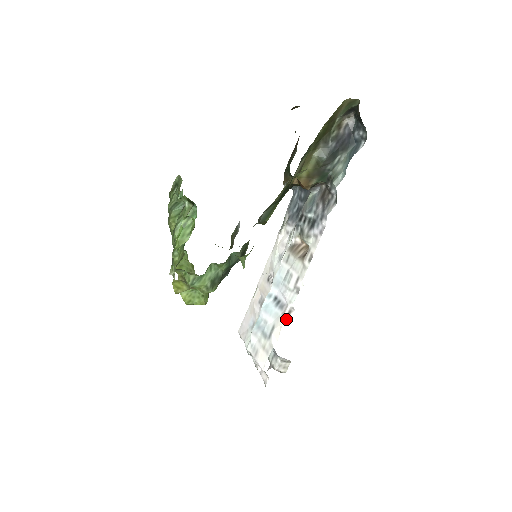
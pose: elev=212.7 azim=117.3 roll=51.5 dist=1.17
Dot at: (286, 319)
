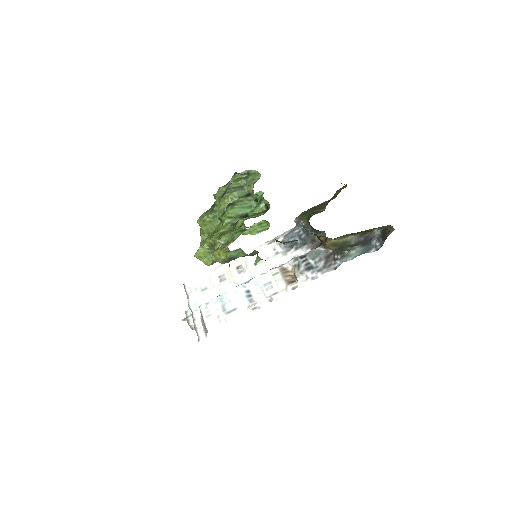
Dot at: (249, 311)
